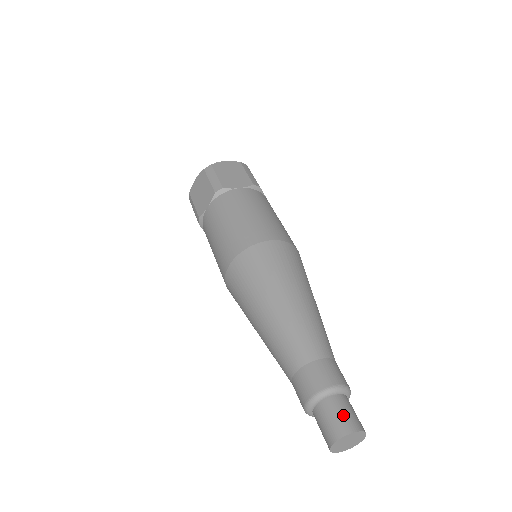
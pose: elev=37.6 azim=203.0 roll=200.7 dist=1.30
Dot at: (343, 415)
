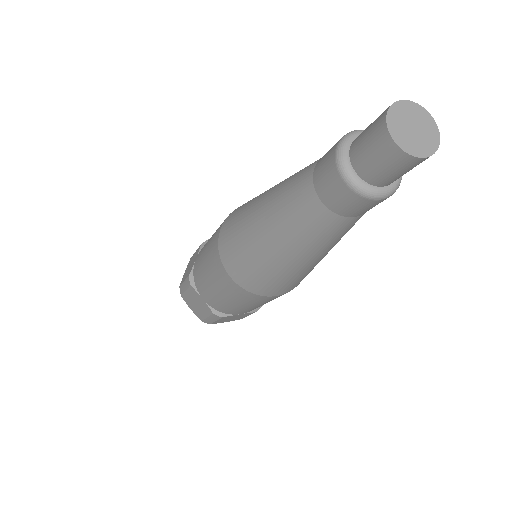
Dot at: occluded
